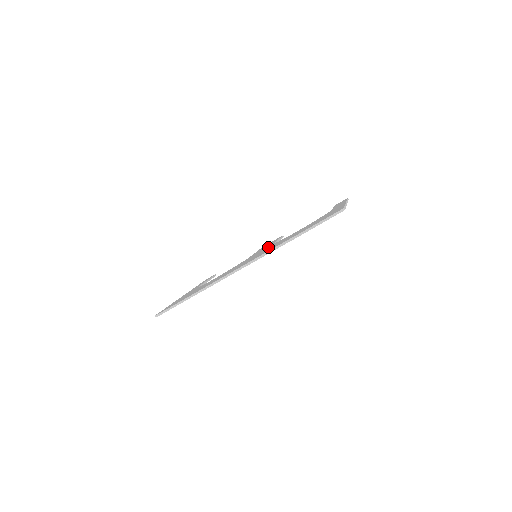
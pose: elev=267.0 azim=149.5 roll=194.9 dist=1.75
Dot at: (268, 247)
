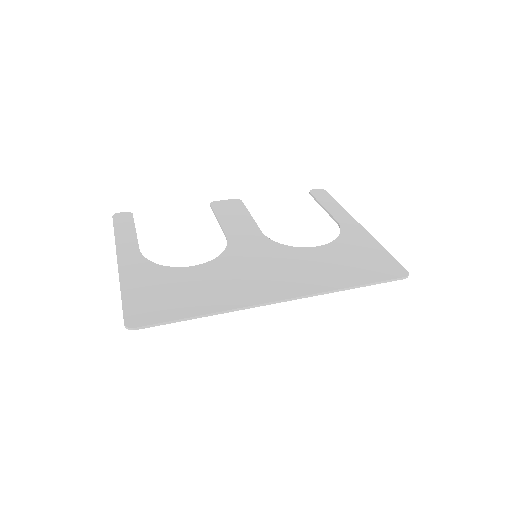
Dot at: (272, 249)
